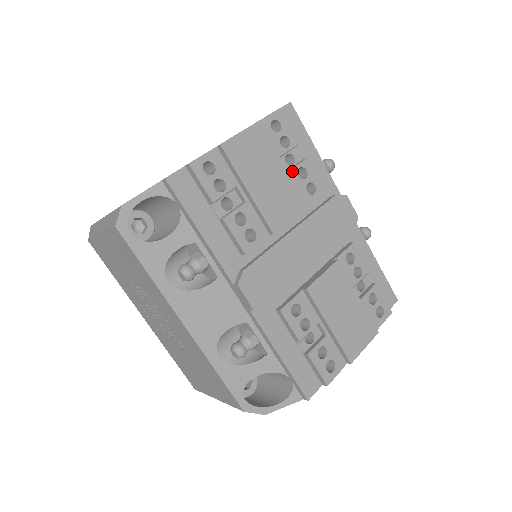
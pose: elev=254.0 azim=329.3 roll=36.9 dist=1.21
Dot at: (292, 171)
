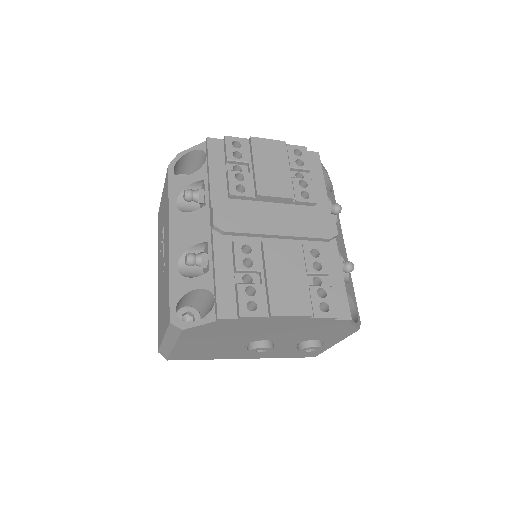
Dot at: (295, 178)
